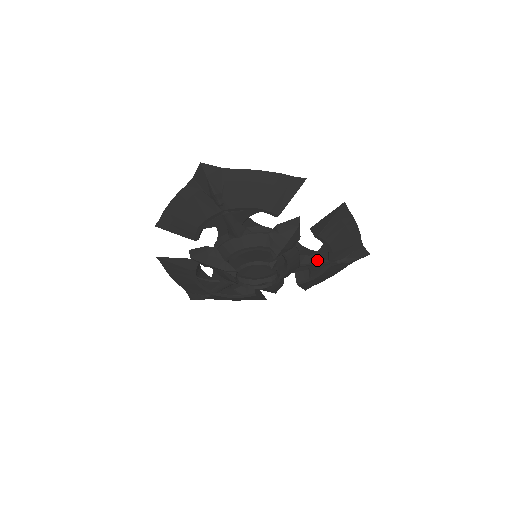
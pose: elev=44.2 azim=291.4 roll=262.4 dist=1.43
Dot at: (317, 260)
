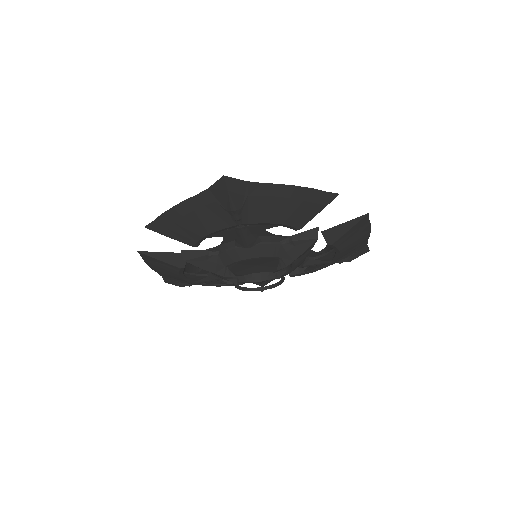
Dot at: (320, 261)
